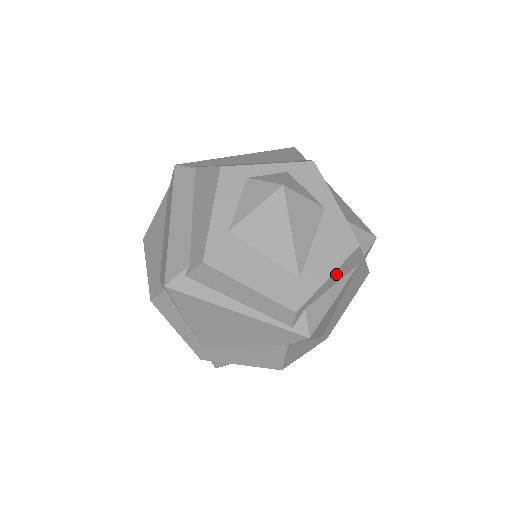
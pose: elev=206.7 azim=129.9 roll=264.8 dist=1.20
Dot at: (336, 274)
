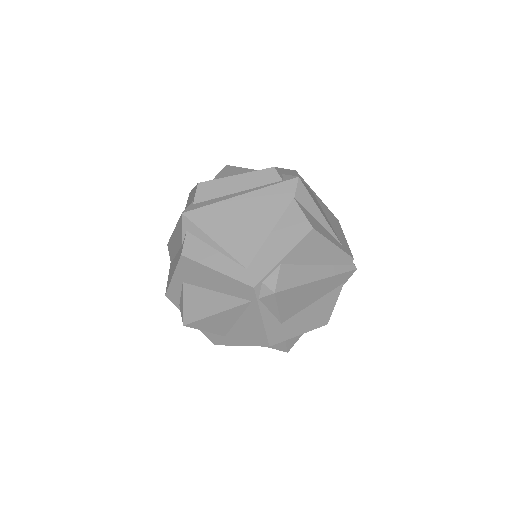
Dot at: (292, 174)
